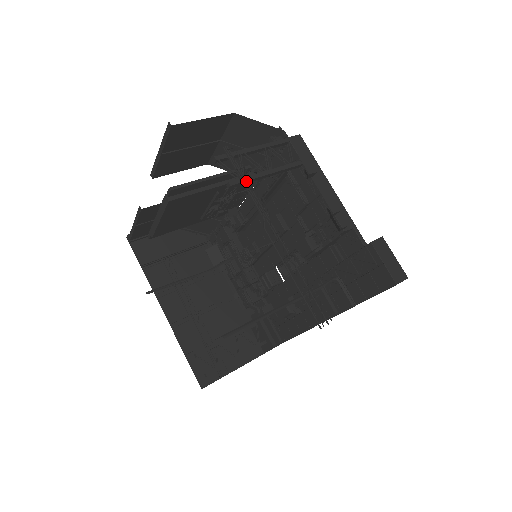
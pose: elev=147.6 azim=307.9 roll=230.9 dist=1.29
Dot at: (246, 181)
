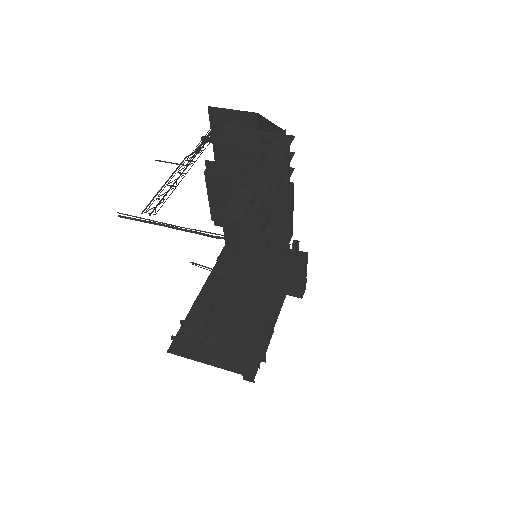
Dot at: (209, 135)
